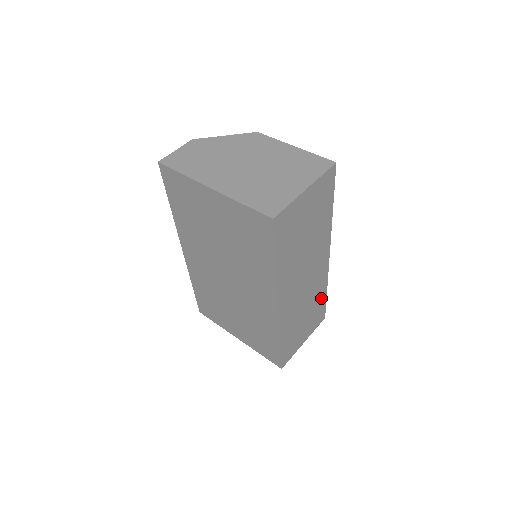
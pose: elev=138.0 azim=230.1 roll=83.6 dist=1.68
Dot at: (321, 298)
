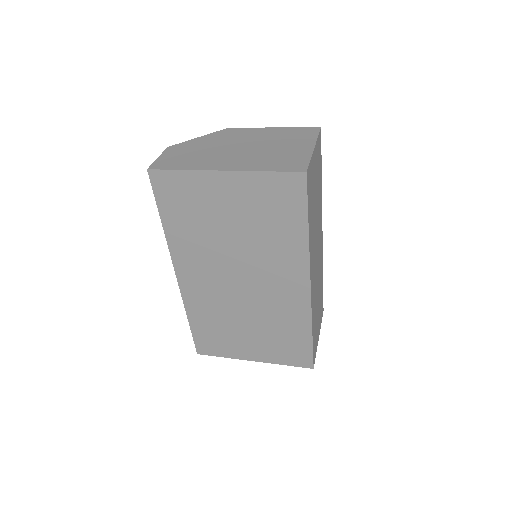
Dot at: (321, 285)
